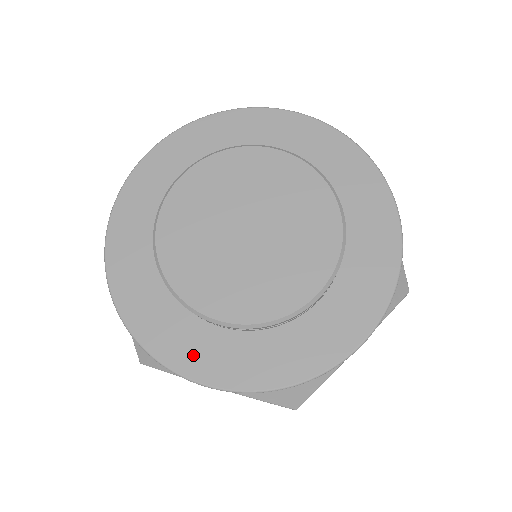
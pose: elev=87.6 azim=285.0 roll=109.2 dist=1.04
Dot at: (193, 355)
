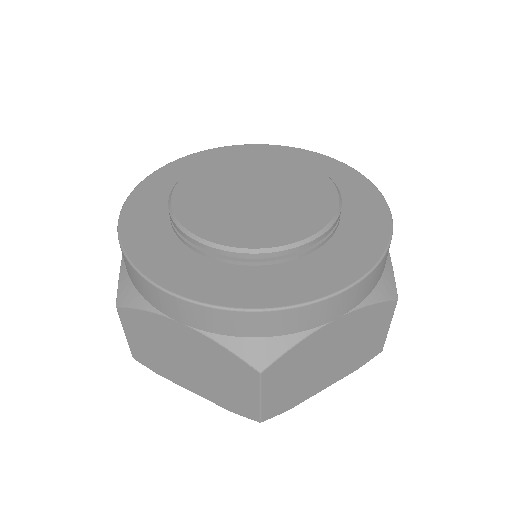
Dot at: (174, 272)
